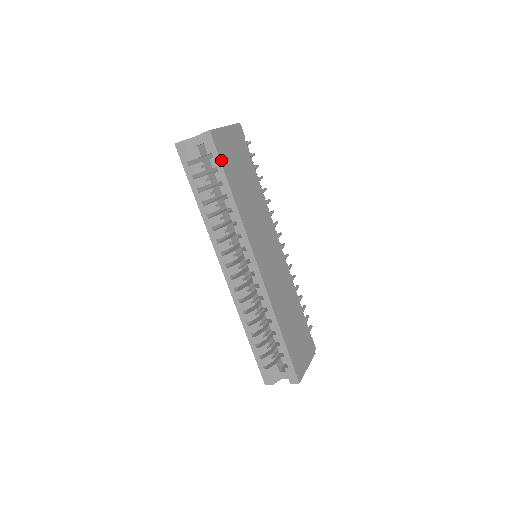
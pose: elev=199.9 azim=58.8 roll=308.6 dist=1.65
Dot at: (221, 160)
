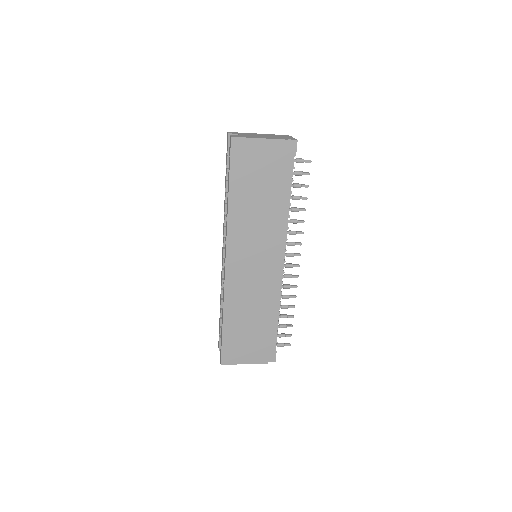
Dot at: (231, 165)
